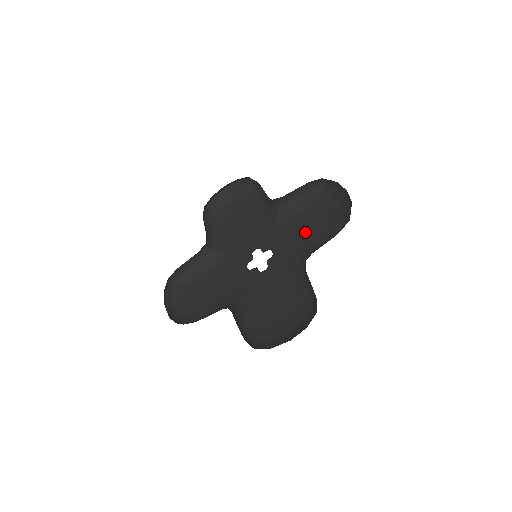
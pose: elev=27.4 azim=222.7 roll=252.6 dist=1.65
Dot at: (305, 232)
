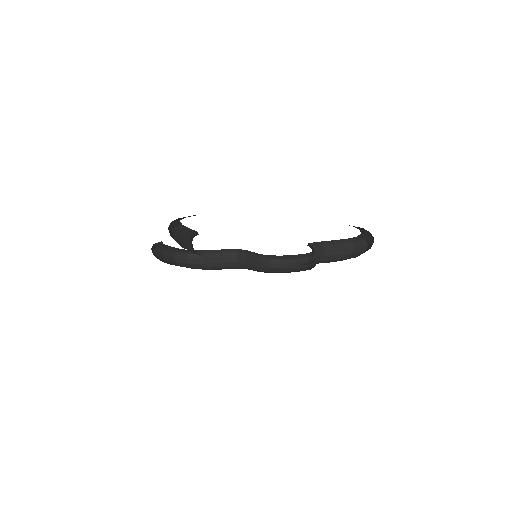
Dot at: occluded
